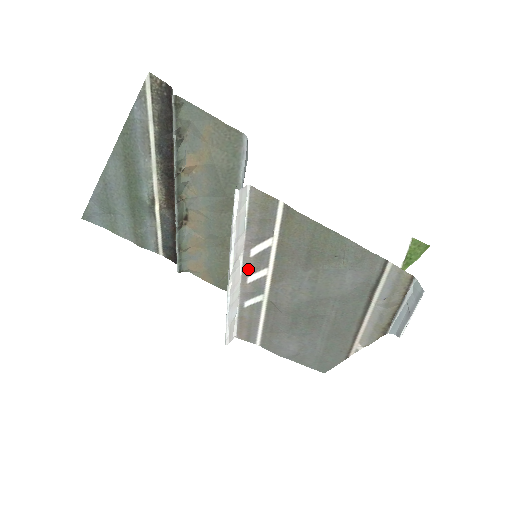
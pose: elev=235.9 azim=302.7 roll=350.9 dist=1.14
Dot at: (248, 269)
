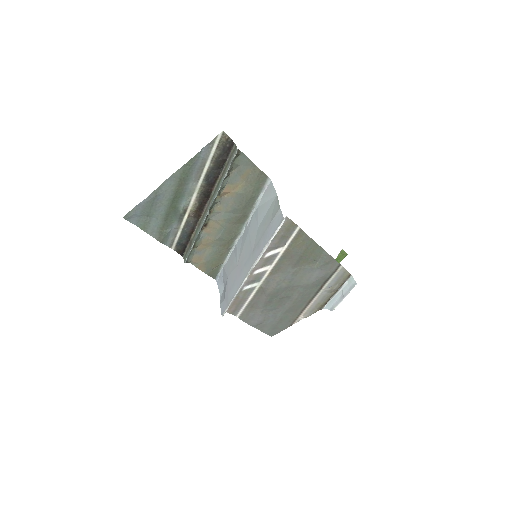
Dot at: (259, 265)
